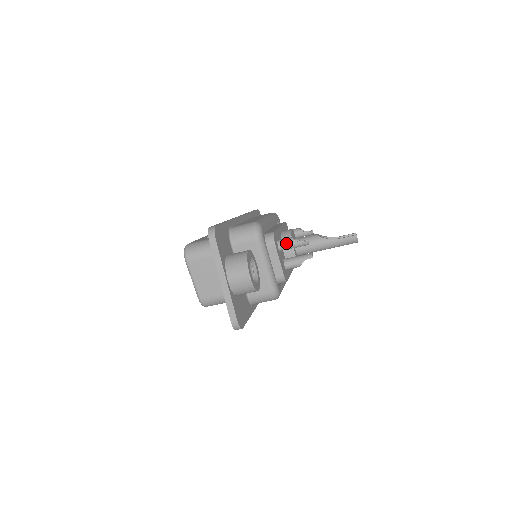
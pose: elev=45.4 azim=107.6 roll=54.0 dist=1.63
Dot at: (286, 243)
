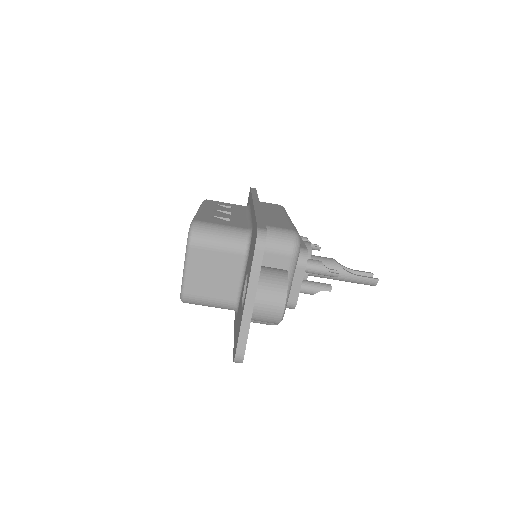
Dot at: (314, 266)
